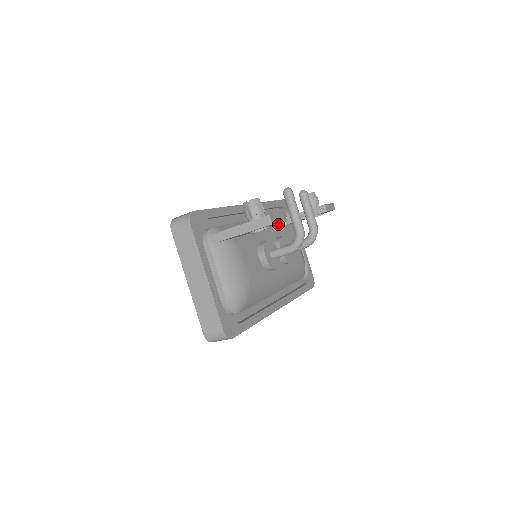
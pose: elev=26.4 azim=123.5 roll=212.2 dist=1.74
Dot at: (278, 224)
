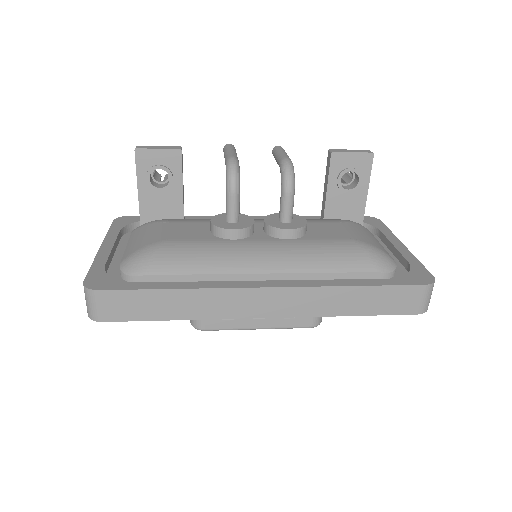
Dot at: occluded
